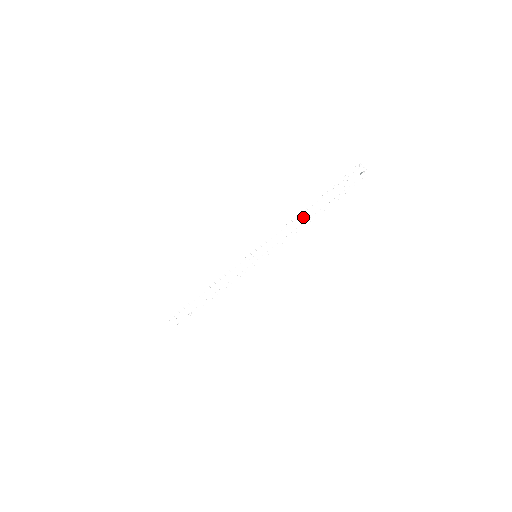
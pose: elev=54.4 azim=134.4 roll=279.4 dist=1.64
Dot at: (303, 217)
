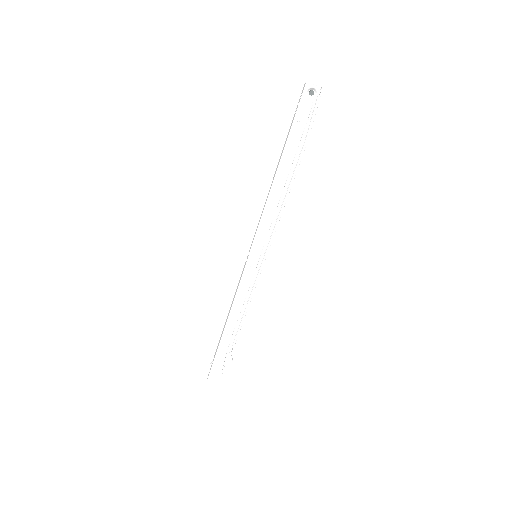
Dot at: (272, 181)
